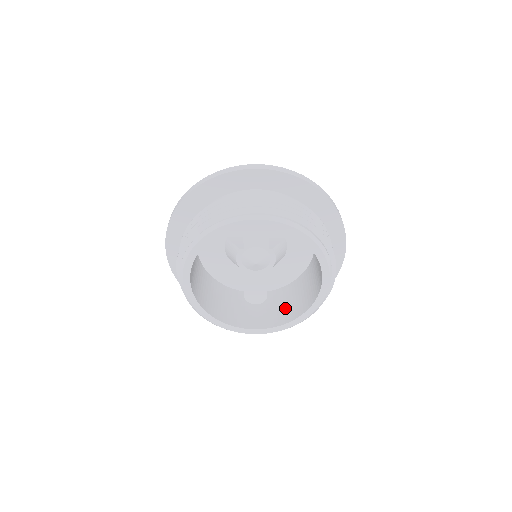
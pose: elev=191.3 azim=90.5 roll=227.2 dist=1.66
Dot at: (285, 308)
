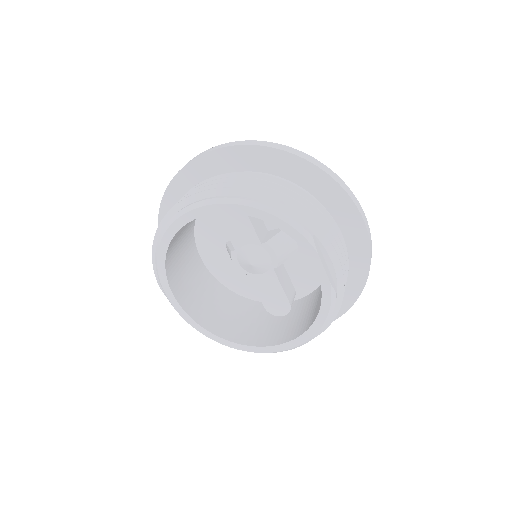
Dot at: (308, 315)
